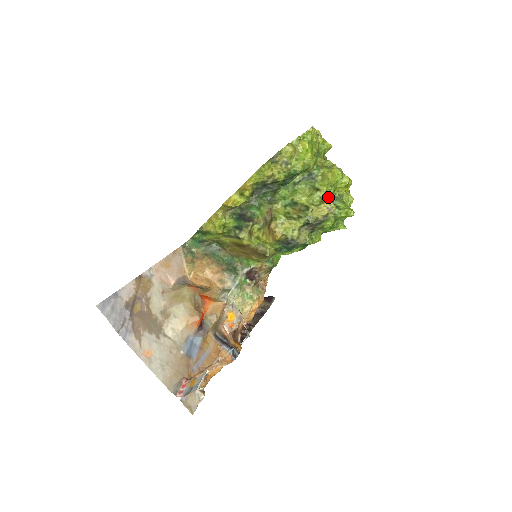
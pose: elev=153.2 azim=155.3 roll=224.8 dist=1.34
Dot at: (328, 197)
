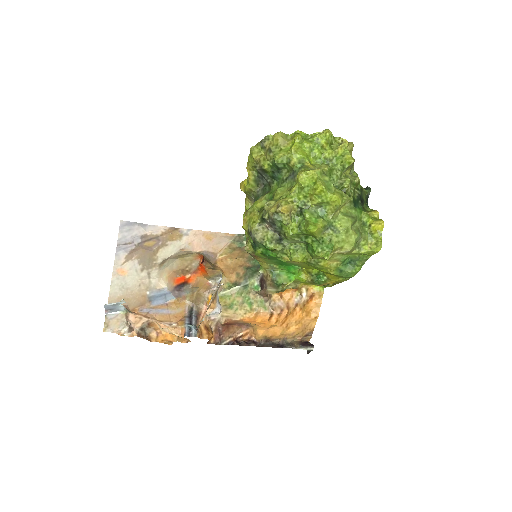
Dot at: (293, 199)
